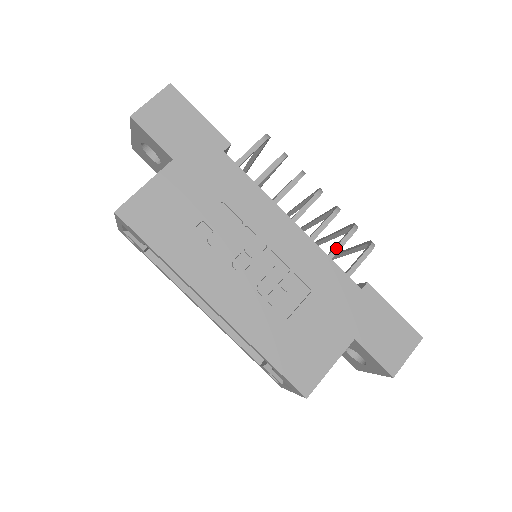
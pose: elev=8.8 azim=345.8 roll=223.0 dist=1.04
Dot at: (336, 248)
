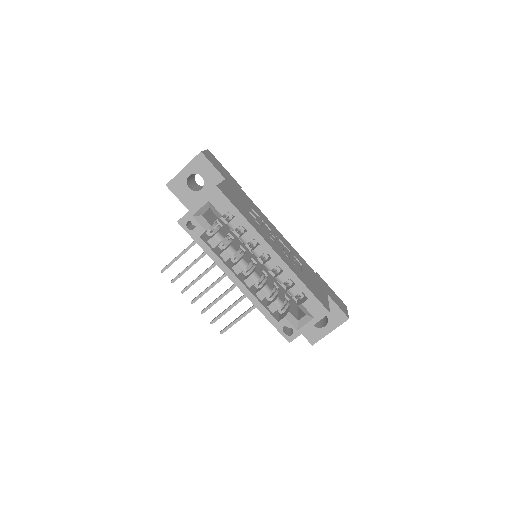
Dot at: occluded
